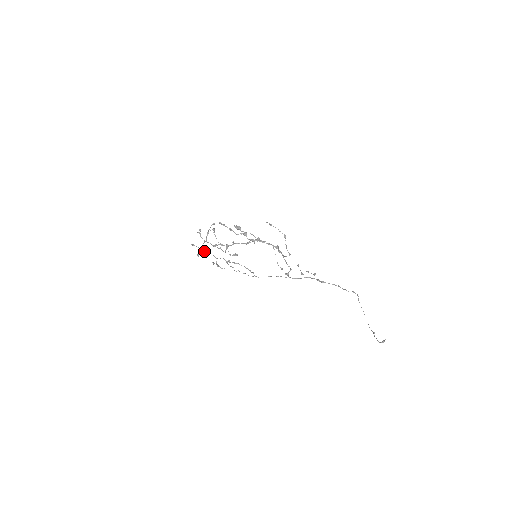
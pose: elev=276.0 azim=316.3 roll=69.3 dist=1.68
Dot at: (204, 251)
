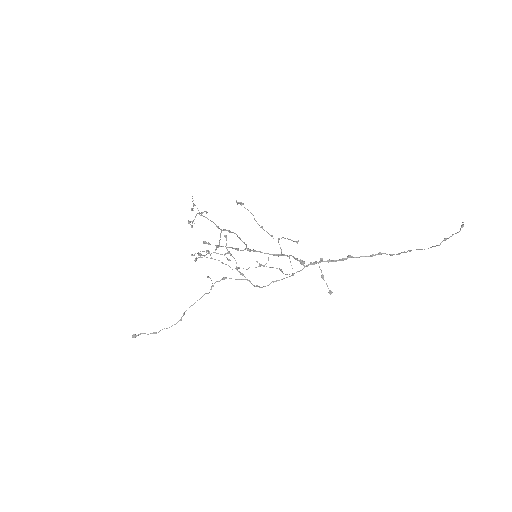
Dot at: (156, 332)
